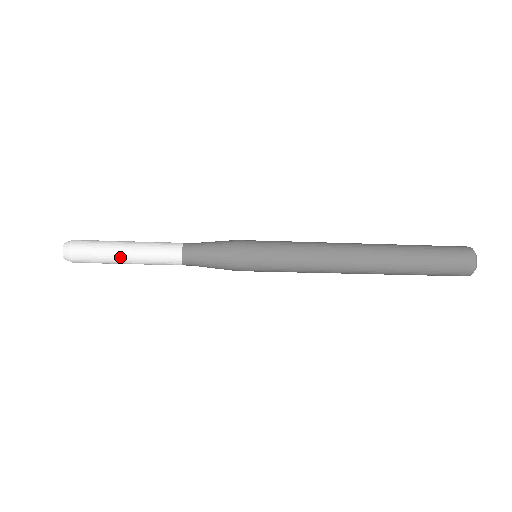
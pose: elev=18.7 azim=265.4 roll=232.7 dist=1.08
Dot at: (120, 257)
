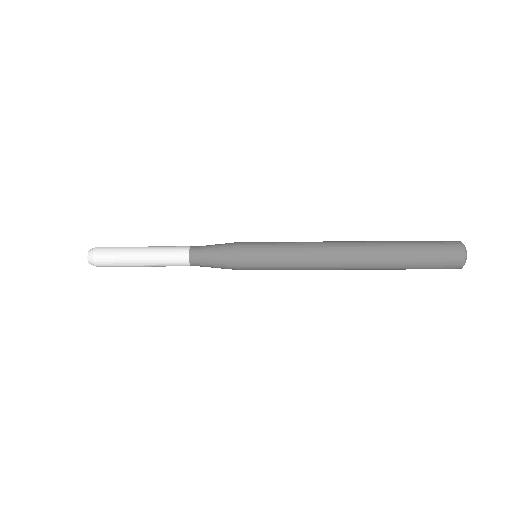
Dot at: (135, 256)
